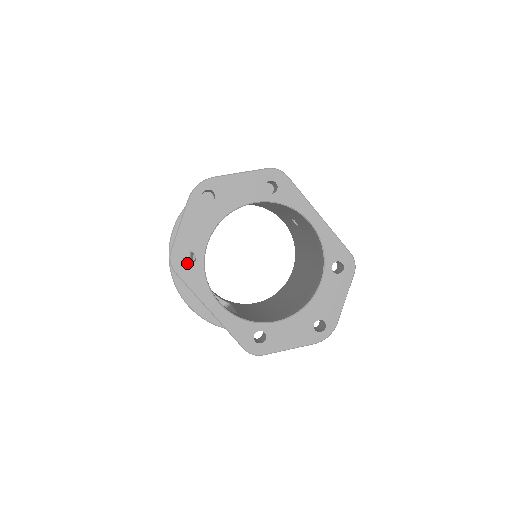
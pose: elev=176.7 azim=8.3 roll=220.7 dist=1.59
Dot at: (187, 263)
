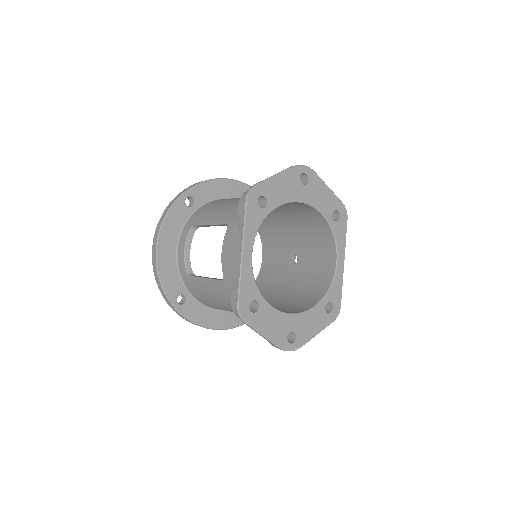
Dot at: occluded
